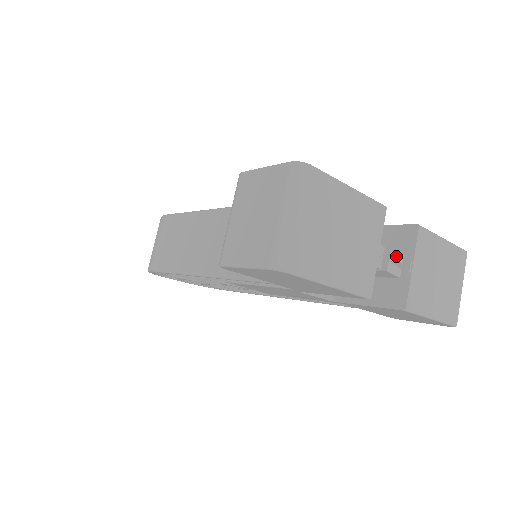
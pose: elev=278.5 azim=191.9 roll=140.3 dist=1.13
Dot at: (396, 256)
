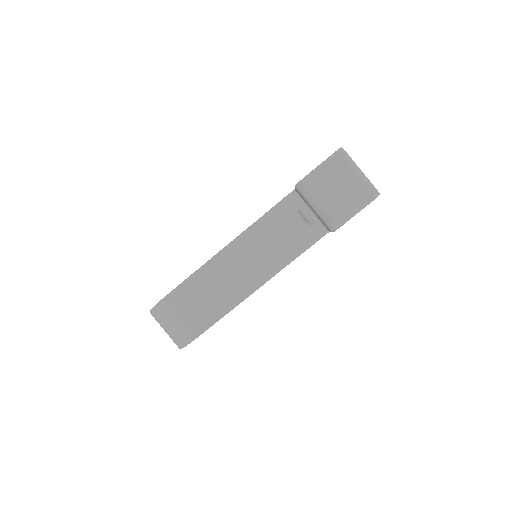
Dot at: occluded
